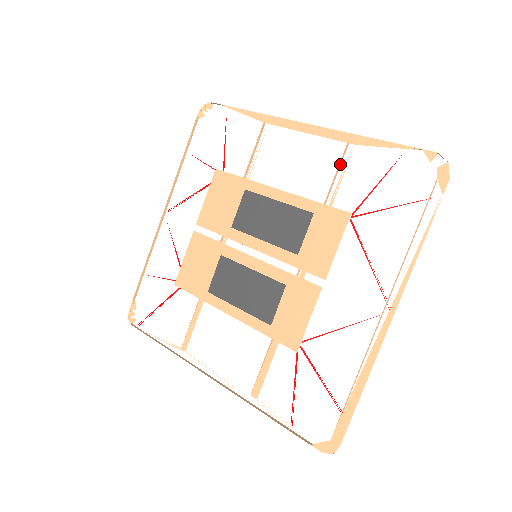
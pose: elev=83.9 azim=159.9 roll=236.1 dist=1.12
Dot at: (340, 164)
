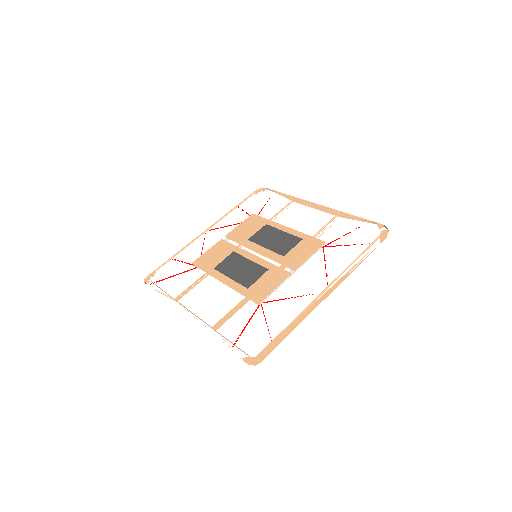
Dot at: (328, 223)
